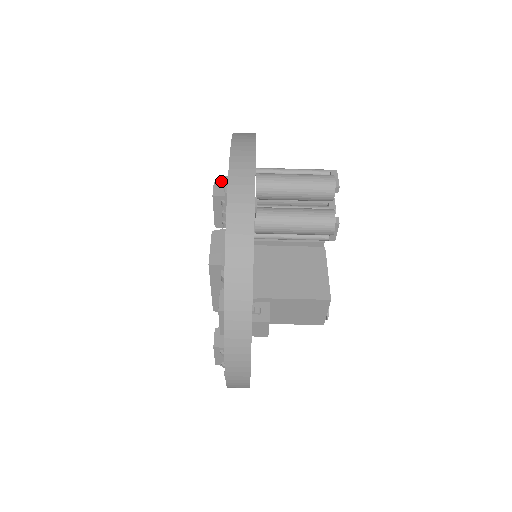
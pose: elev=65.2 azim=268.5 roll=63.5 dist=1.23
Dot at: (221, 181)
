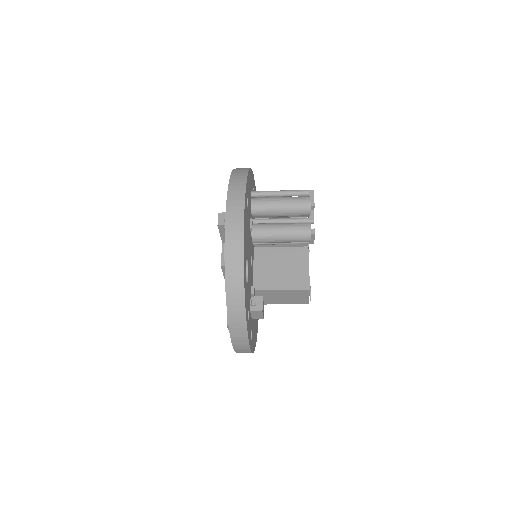
Dot at: (223, 212)
